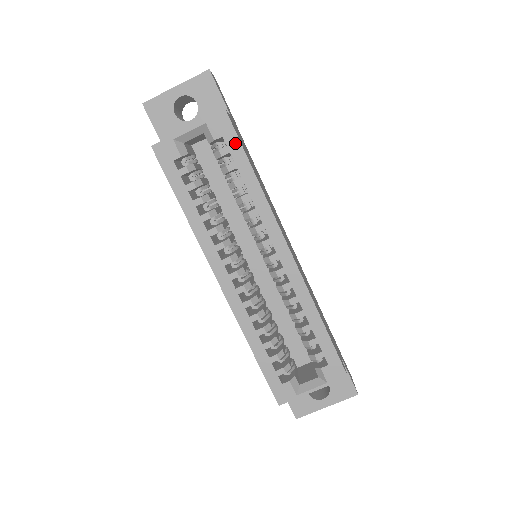
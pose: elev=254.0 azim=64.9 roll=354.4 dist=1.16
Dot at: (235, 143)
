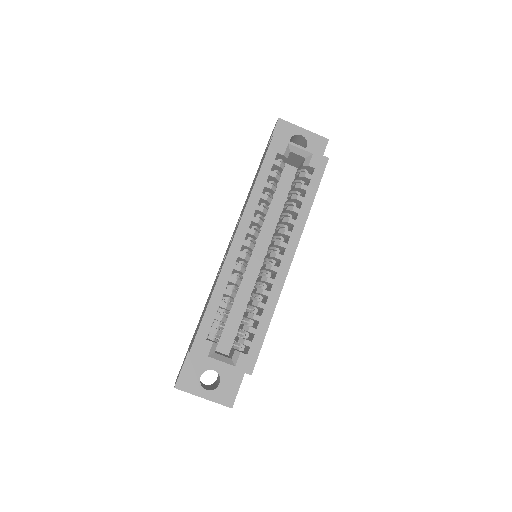
Dot at: (318, 178)
